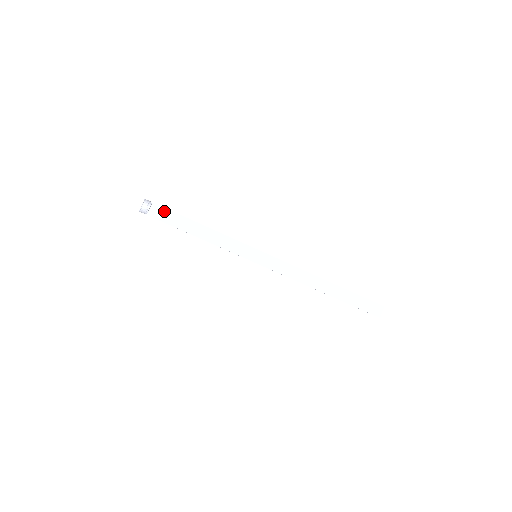
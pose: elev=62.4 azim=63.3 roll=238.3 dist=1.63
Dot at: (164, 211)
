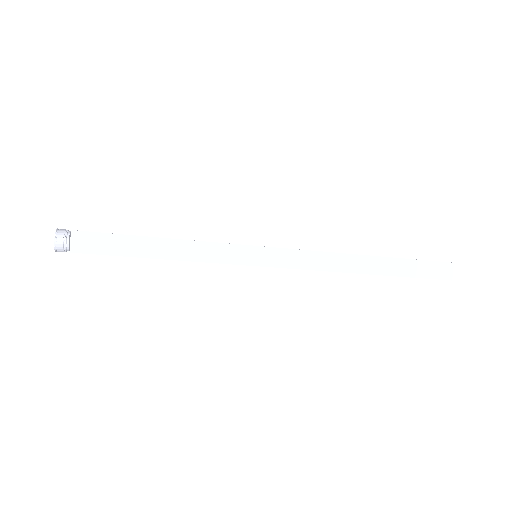
Dot at: (94, 237)
